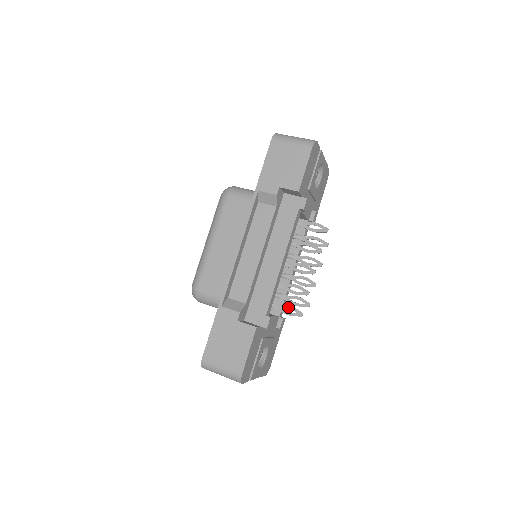
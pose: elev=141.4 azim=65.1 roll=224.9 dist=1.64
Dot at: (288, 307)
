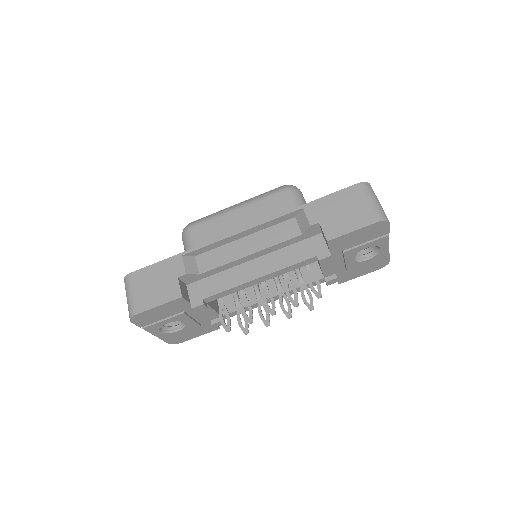
Dot at: (227, 314)
